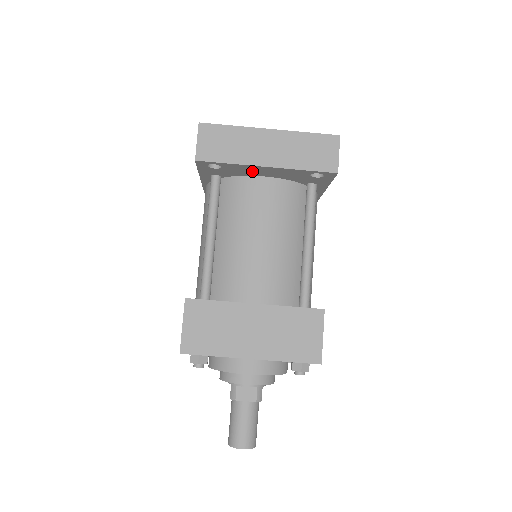
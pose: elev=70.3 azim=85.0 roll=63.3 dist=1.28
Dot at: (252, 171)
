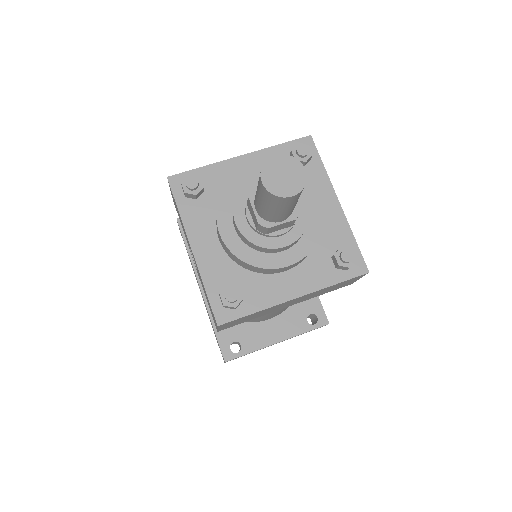
Dot at: occluded
